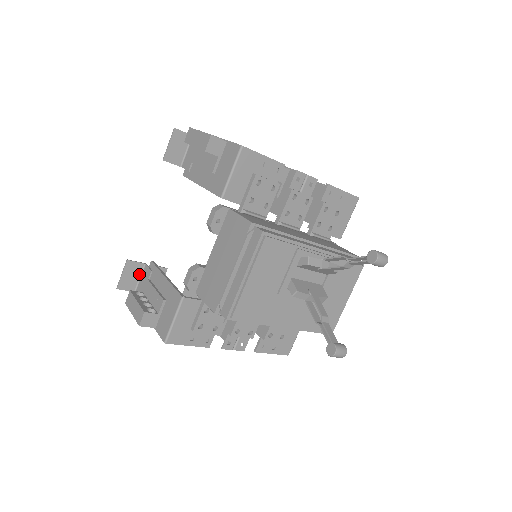
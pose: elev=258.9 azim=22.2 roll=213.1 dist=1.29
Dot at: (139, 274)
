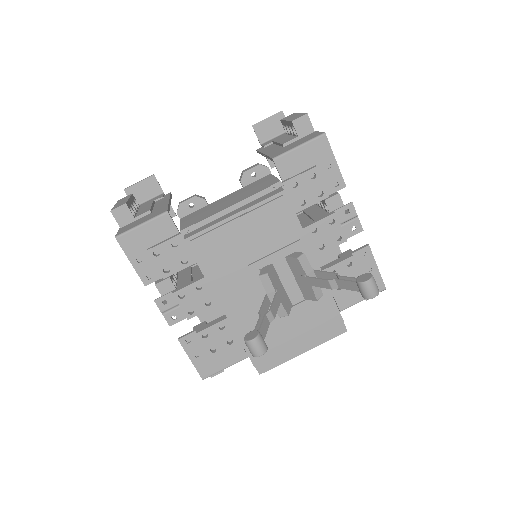
Dot at: (151, 196)
